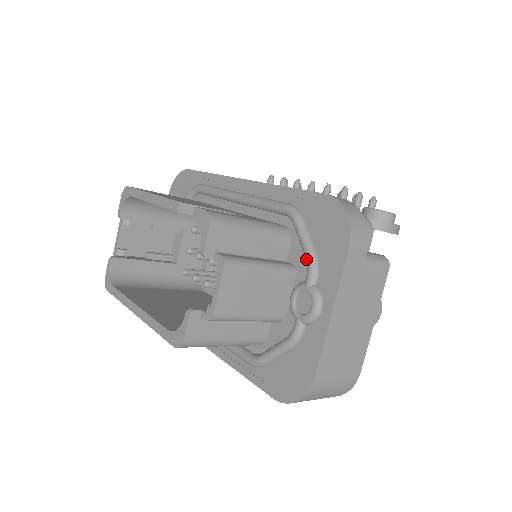
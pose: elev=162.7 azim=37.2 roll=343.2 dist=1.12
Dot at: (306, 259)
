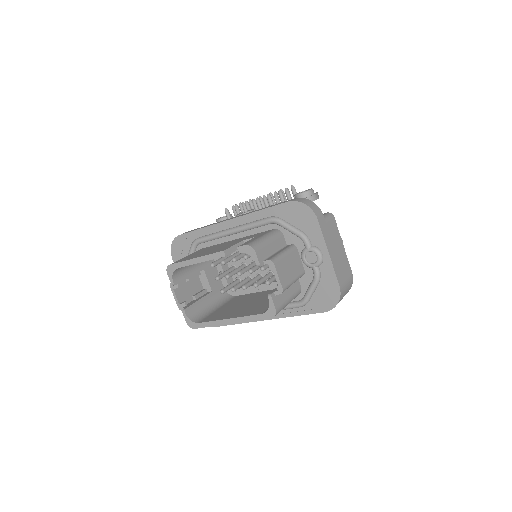
Dot at: (299, 237)
